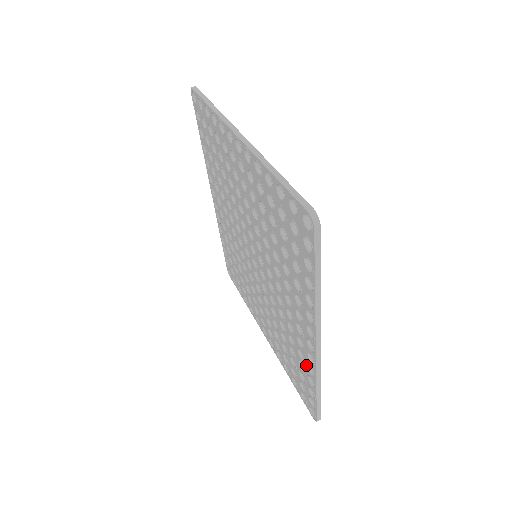
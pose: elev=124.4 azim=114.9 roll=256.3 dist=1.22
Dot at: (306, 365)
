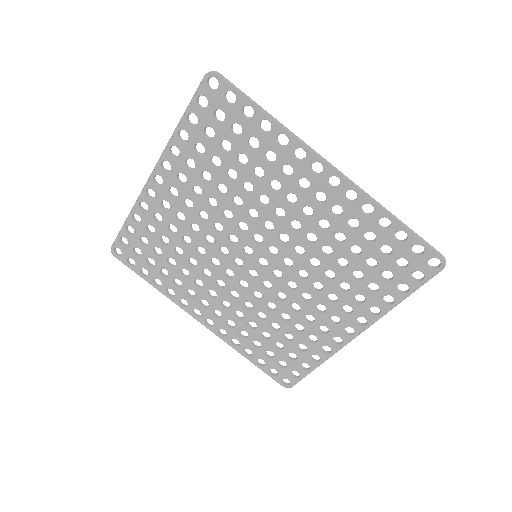
Dot at: (363, 219)
